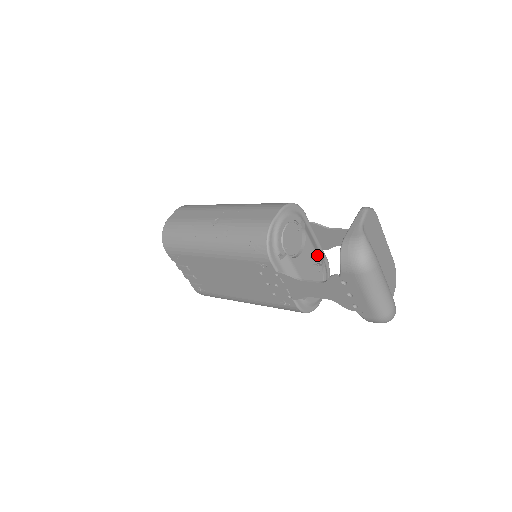
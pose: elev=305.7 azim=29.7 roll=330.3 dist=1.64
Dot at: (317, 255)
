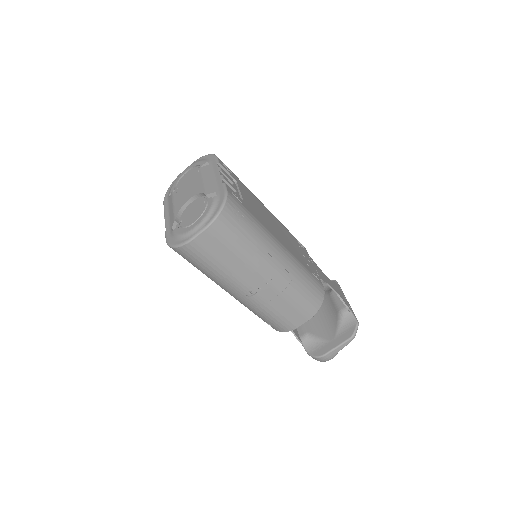
Dot at: occluded
